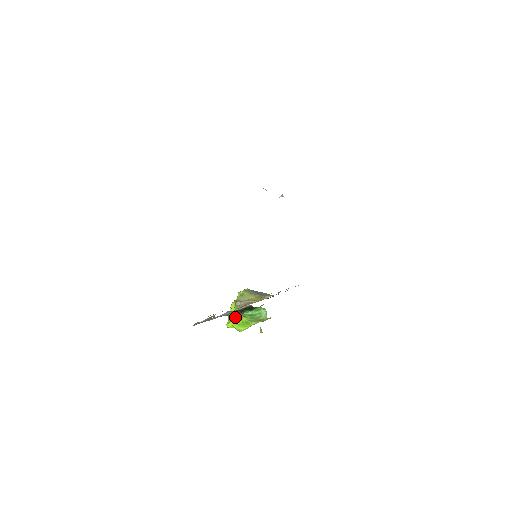
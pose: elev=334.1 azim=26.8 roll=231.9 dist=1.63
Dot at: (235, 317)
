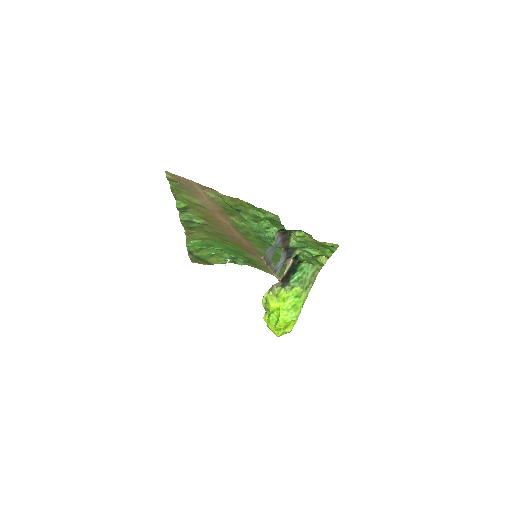
Dot at: (282, 302)
